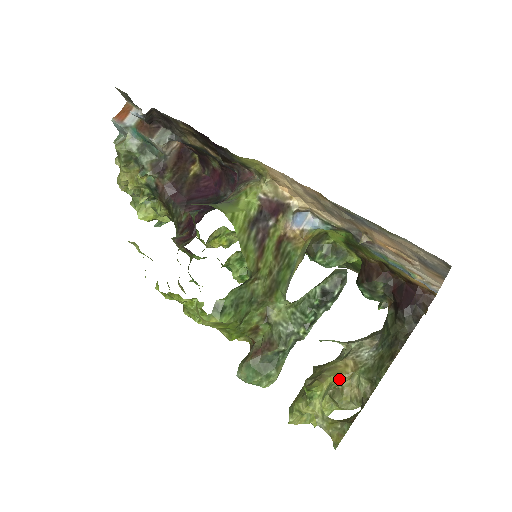
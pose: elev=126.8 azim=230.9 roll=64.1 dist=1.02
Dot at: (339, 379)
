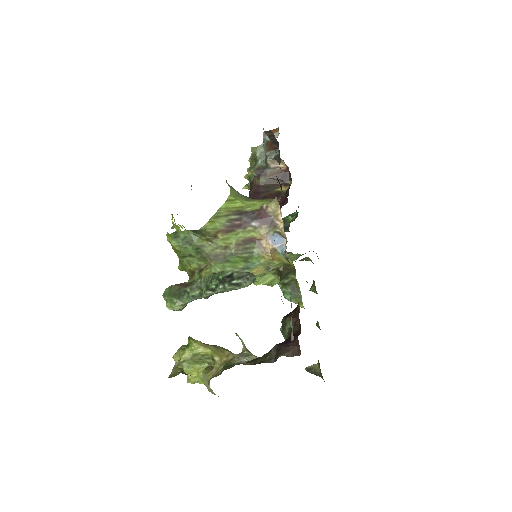
Dot at: (213, 356)
